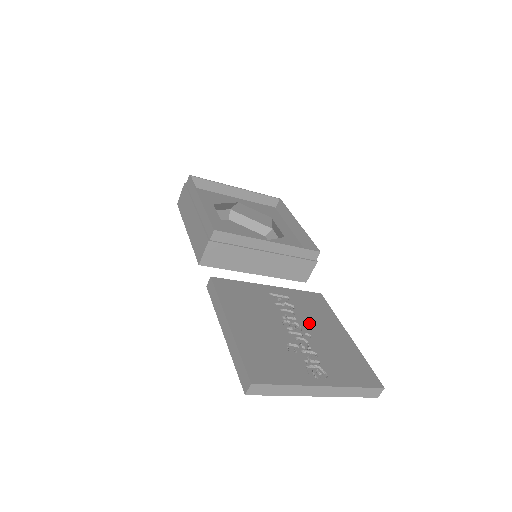
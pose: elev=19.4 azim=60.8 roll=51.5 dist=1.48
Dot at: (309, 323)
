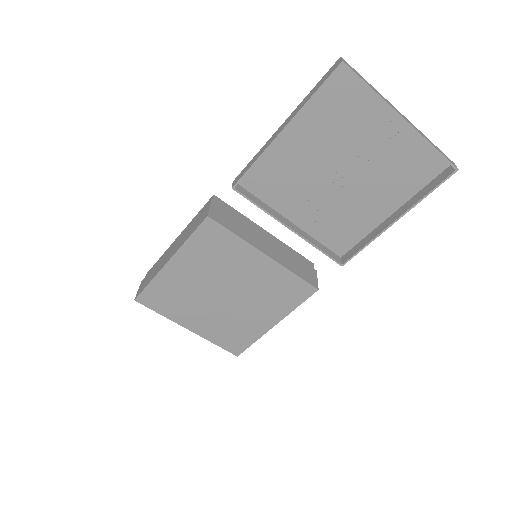
Dot at: (350, 197)
